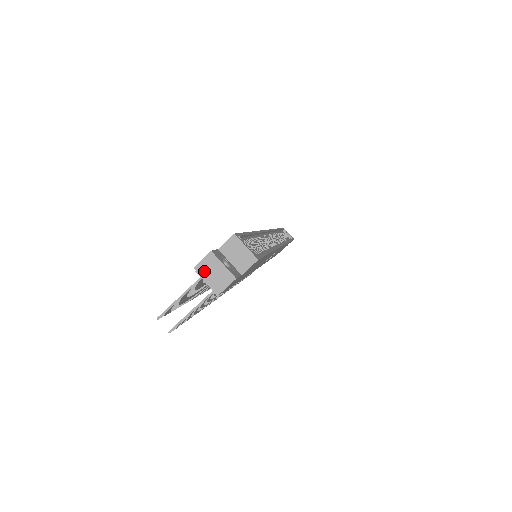
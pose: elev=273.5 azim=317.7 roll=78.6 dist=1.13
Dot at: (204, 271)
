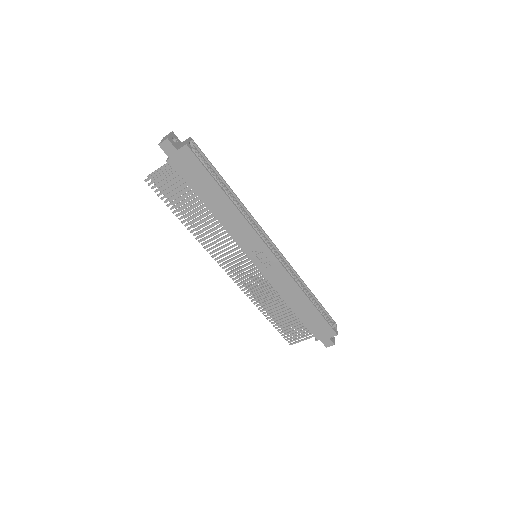
Dot at: (164, 138)
